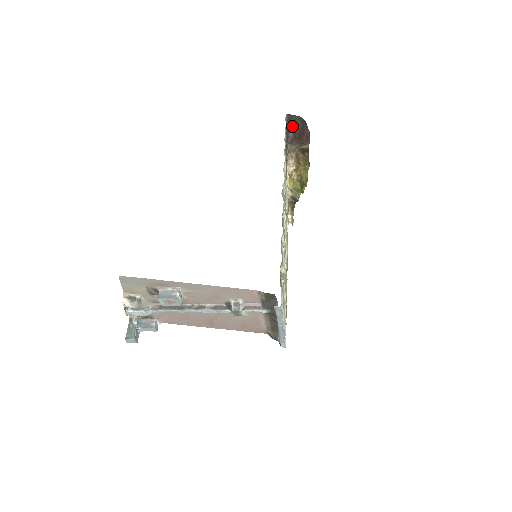
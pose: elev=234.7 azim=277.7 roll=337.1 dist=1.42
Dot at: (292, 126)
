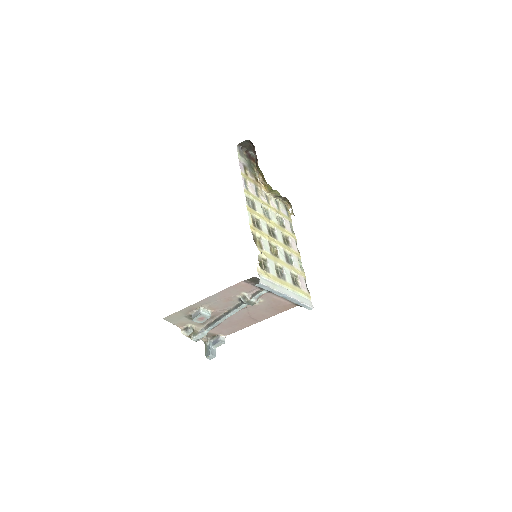
Dot at: (248, 149)
